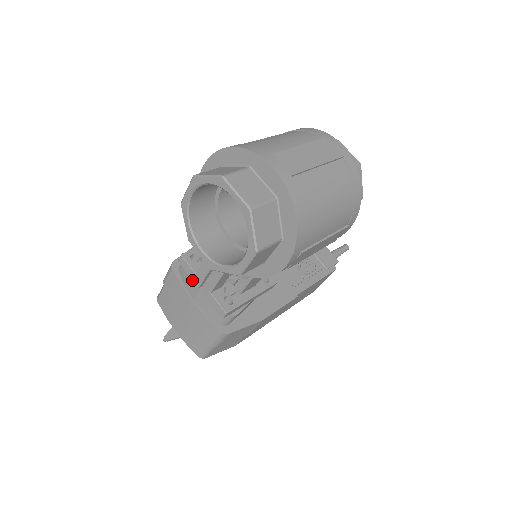
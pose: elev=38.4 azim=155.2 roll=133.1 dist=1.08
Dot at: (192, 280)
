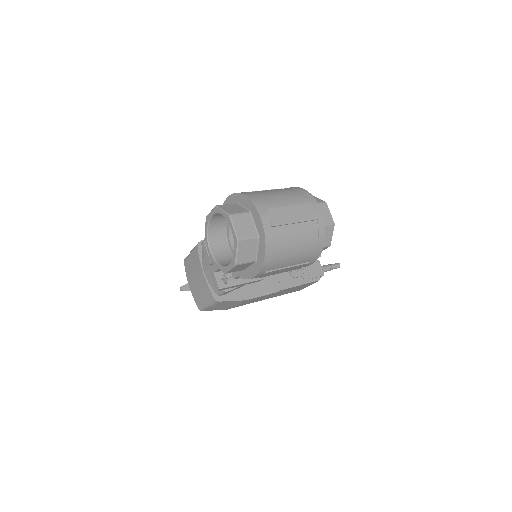
Dot at: (206, 259)
